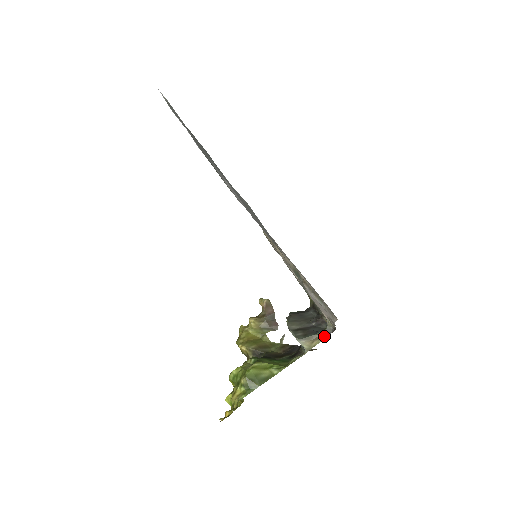
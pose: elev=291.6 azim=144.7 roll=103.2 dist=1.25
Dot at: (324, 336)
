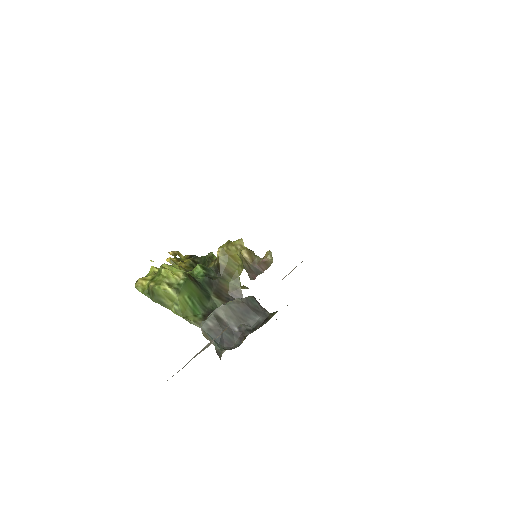
Dot at: (216, 349)
